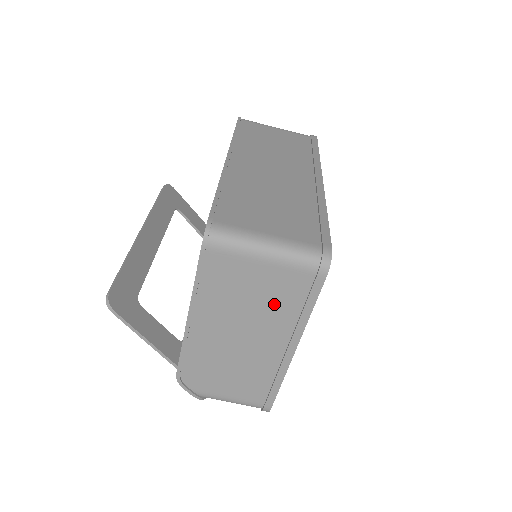
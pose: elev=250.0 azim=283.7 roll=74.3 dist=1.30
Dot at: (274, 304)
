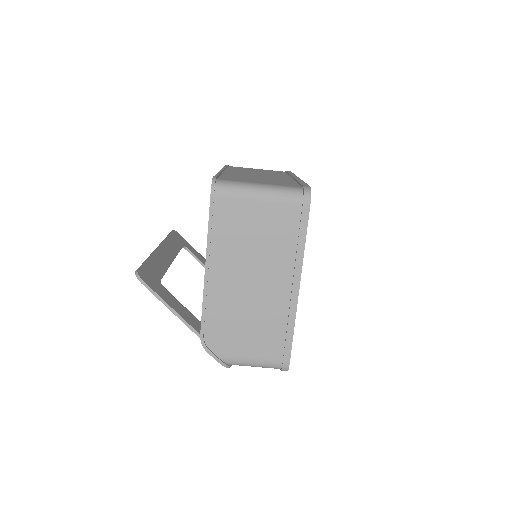
Dot at: (274, 241)
